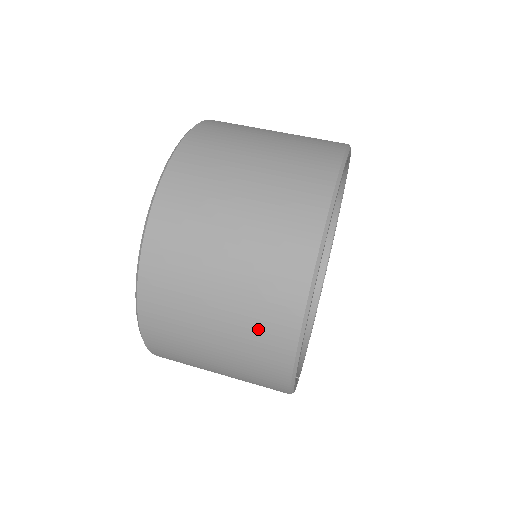
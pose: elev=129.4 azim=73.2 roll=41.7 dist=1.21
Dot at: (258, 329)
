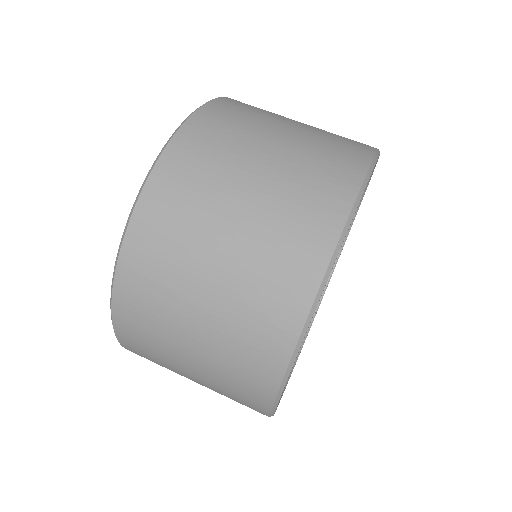
Dot at: occluded
